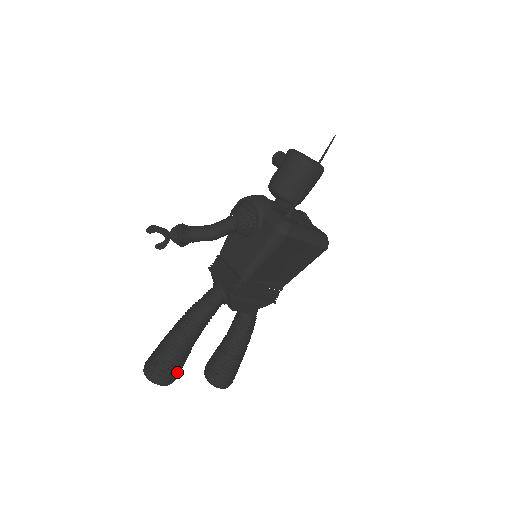
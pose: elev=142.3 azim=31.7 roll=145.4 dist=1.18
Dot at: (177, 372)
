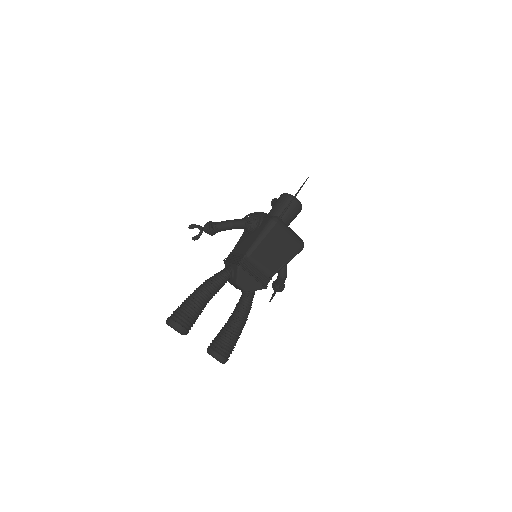
Dot at: (190, 323)
